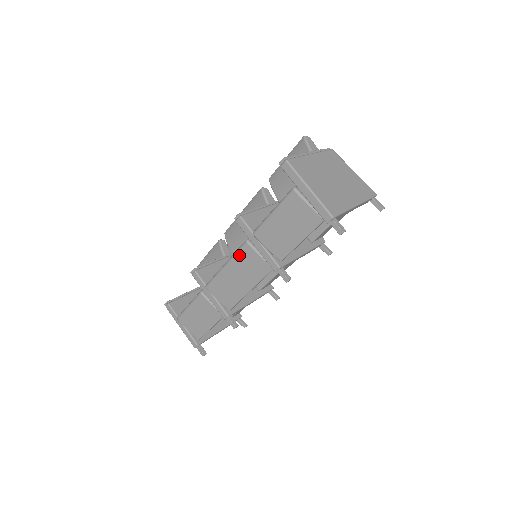
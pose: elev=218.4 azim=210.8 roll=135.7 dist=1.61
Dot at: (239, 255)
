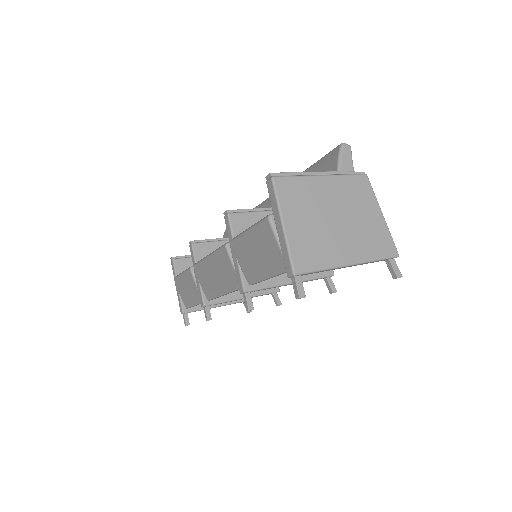
Dot at: (218, 254)
